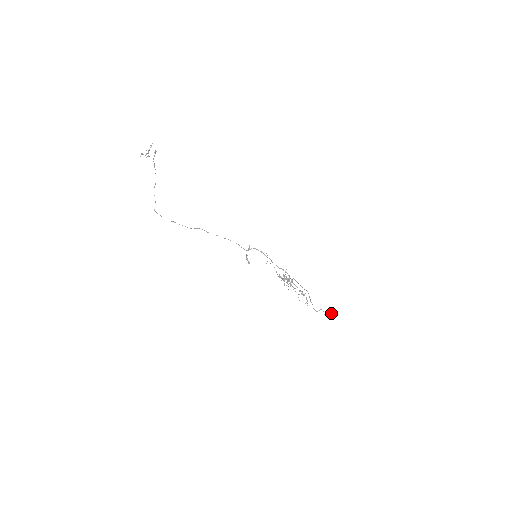
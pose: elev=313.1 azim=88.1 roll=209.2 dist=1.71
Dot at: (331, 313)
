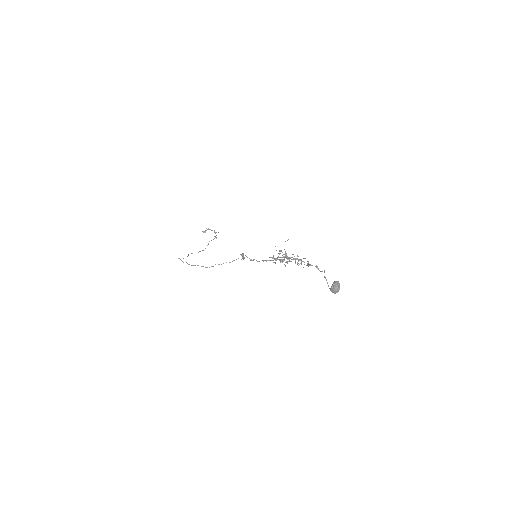
Dot at: (339, 285)
